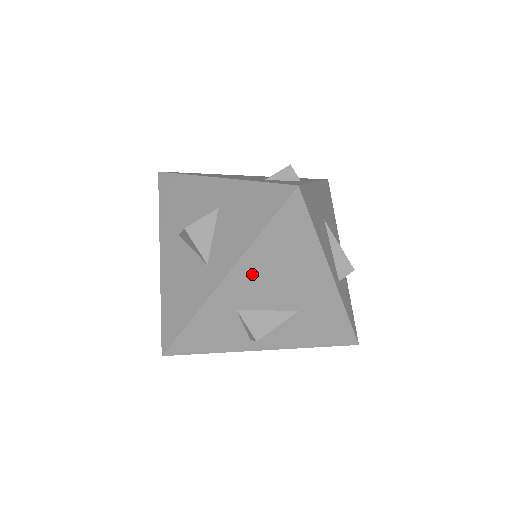
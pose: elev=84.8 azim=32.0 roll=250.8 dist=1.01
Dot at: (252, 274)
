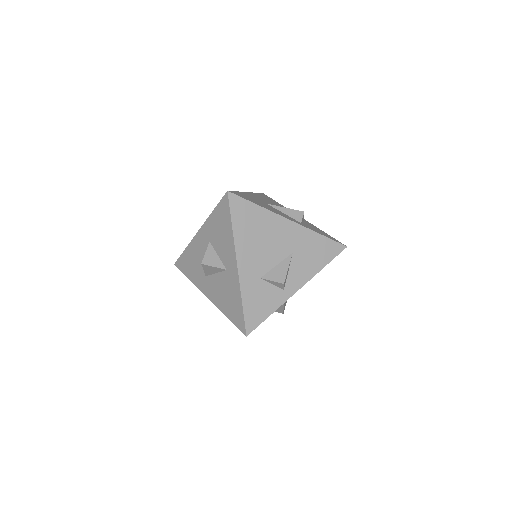
Dot at: (249, 252)
